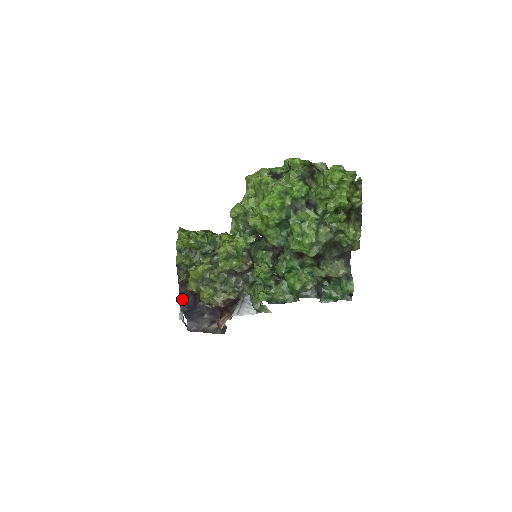
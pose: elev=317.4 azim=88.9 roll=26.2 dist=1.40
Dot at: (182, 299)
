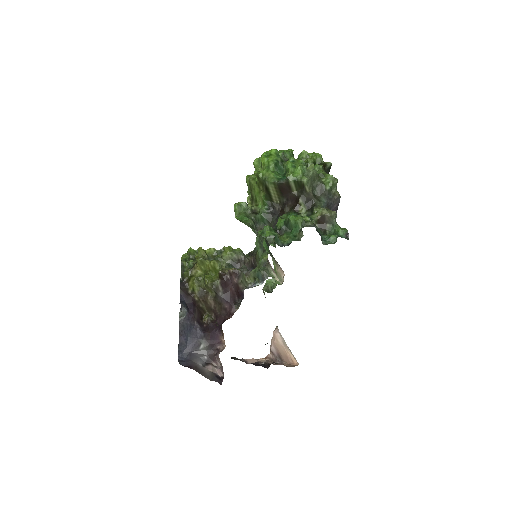
Dot at: (182, 300)
